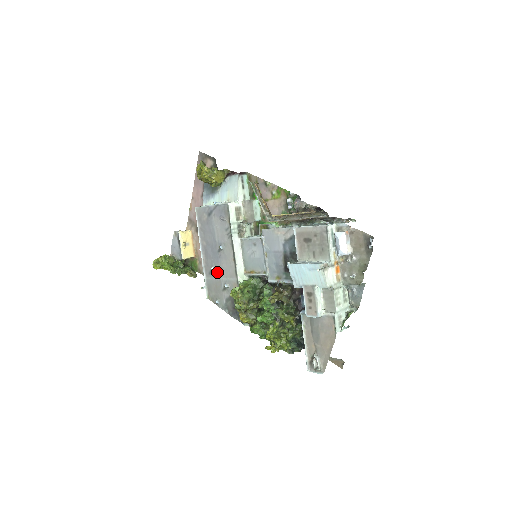
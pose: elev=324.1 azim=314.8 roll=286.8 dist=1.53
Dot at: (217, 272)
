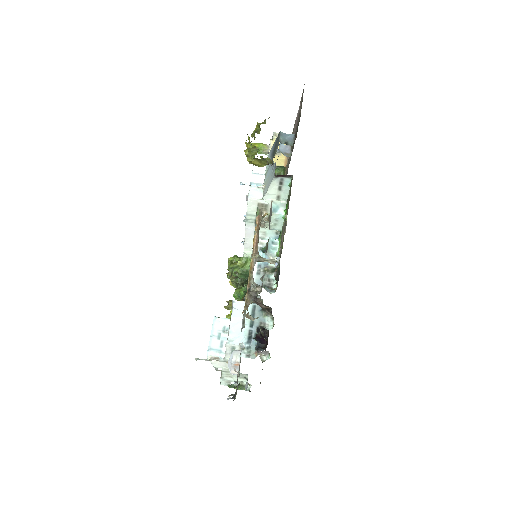
Dot at: occluded
